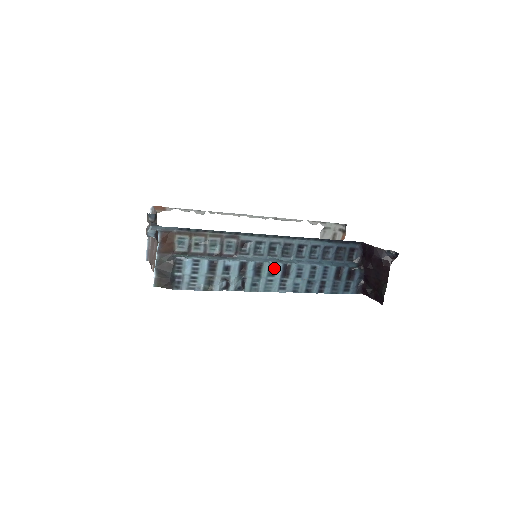
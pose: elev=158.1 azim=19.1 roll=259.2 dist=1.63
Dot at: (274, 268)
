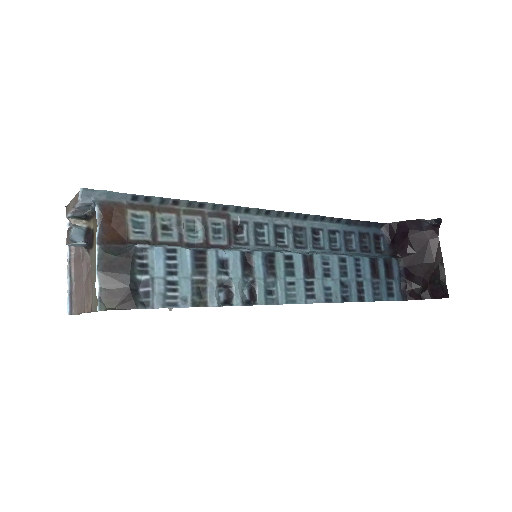
Dot at: (291, 262)
